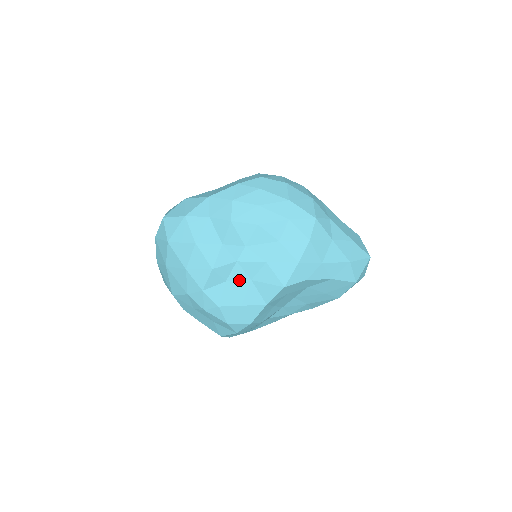
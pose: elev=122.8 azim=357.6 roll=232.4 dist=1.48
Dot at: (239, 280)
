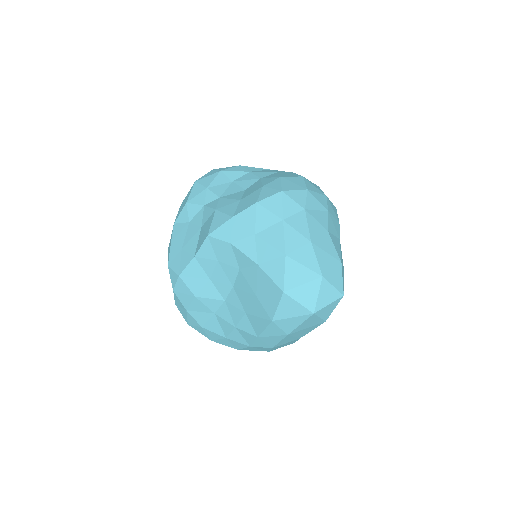
Dot at: (196, 224)
